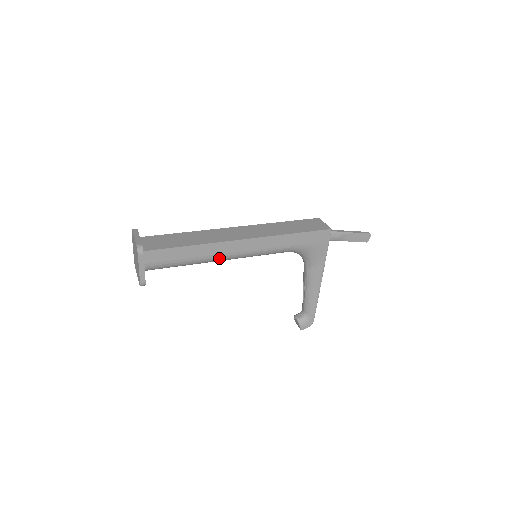
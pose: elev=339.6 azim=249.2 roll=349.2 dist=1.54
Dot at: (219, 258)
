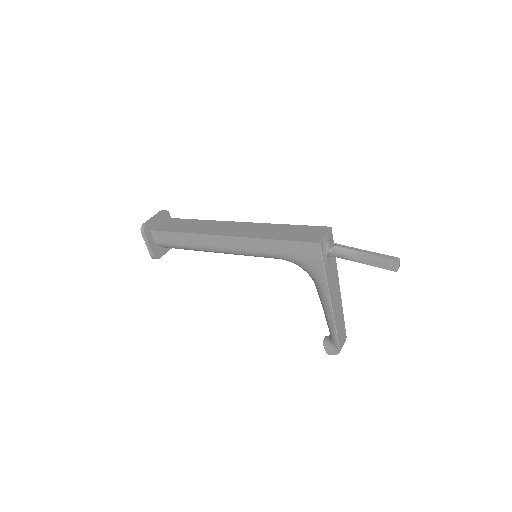
Dot at: (210, 250)
